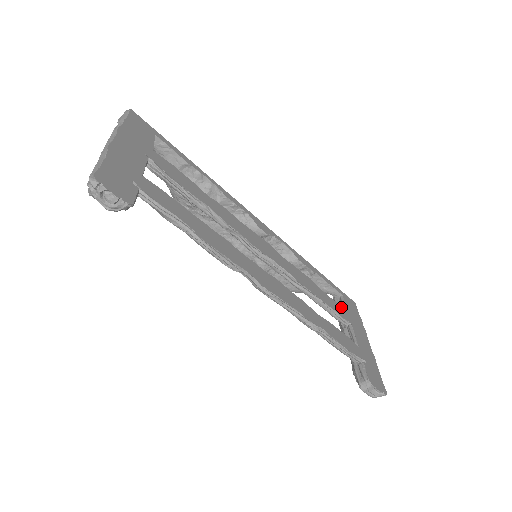
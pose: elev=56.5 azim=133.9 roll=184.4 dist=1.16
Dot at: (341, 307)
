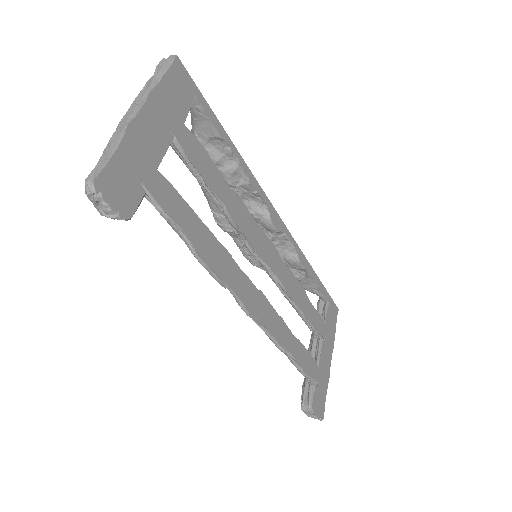
Dot at: (321, 318)
